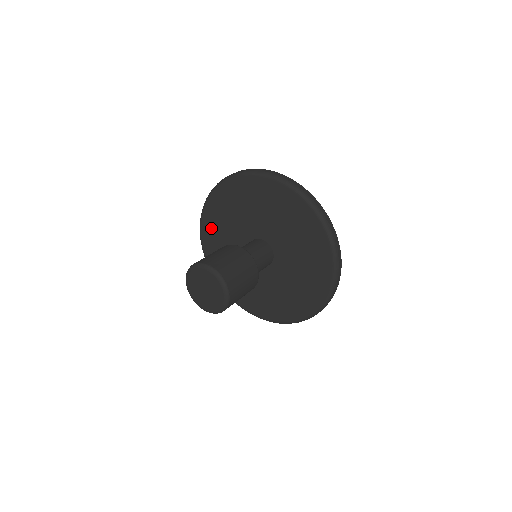
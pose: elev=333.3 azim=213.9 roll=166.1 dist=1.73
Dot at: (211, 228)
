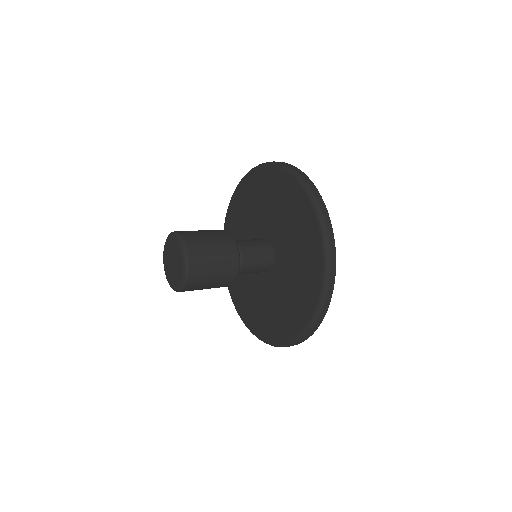
Dot at: (238, 294)
